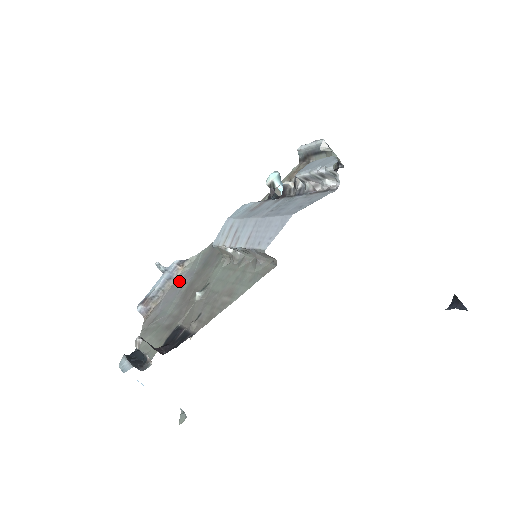
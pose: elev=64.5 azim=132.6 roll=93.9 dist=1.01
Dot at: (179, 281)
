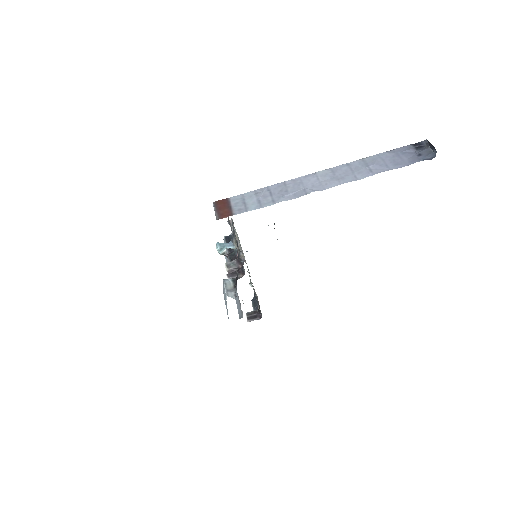
Dot at: occluded
